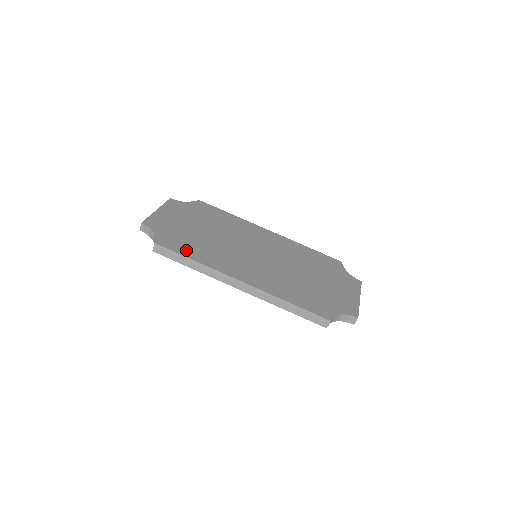
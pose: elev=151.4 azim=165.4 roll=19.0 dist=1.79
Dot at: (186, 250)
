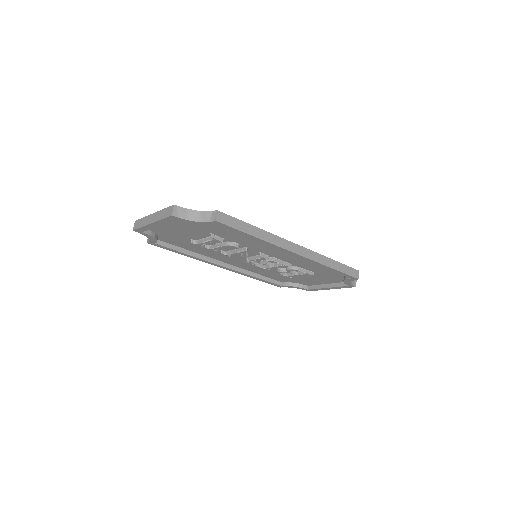
Dot at: occluded
